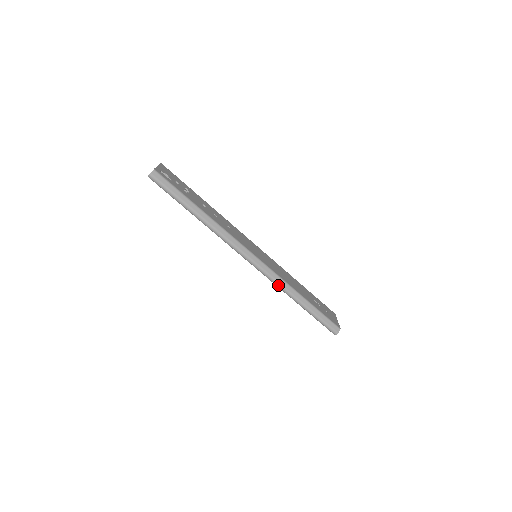
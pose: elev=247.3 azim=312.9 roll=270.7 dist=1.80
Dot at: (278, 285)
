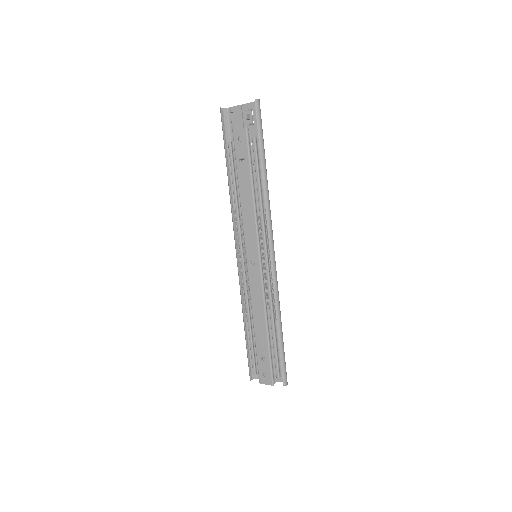
Dot at: (277, 293)
